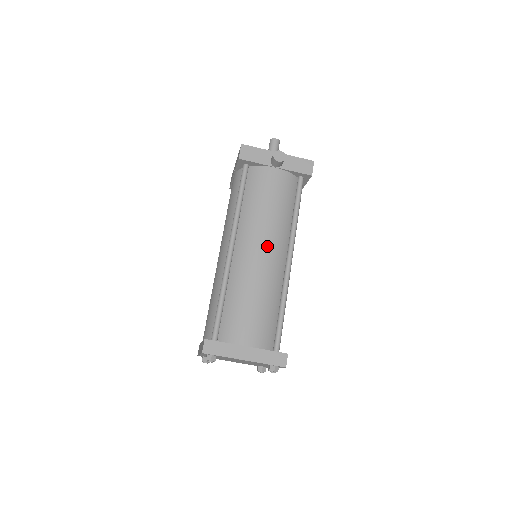
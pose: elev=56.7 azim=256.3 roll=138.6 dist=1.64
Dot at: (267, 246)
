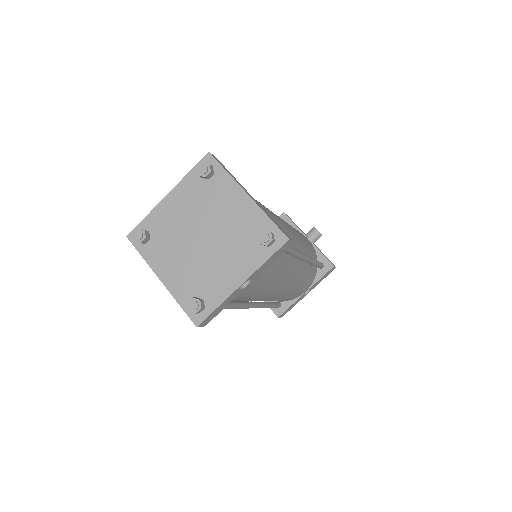
Dot at: occluded
